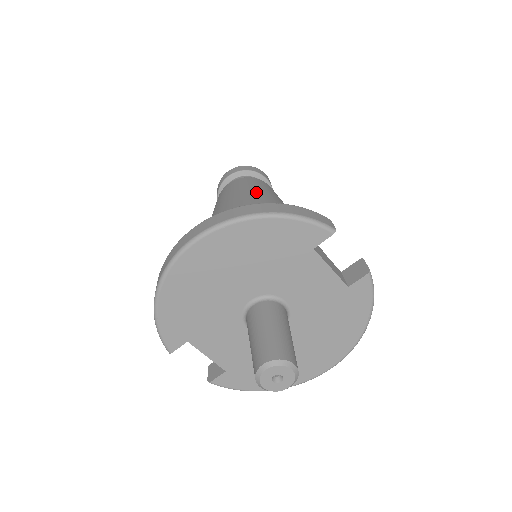
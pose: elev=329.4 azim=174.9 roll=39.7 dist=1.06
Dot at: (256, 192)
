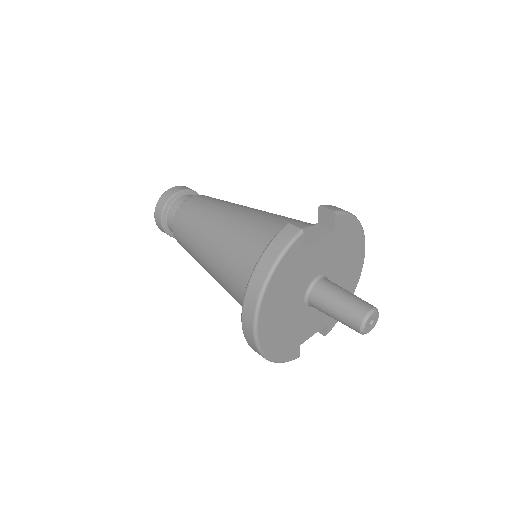
Dot at: (206, 228)
